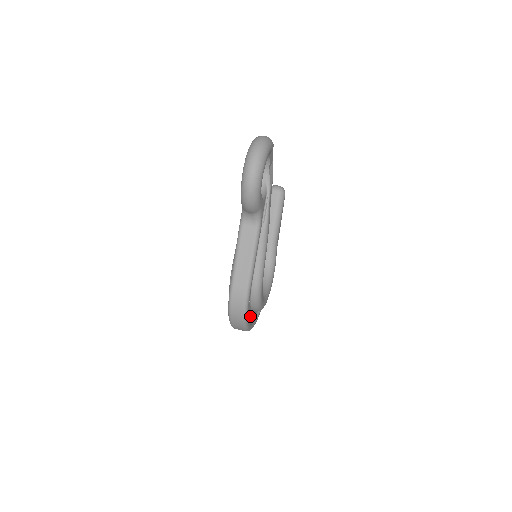
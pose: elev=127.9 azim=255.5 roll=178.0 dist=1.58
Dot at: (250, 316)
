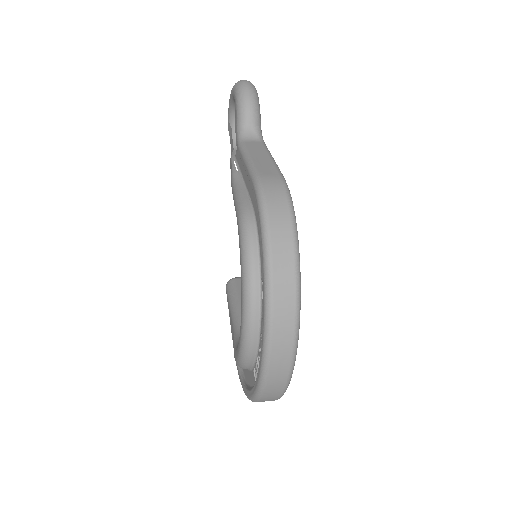
Dot at: occluded
